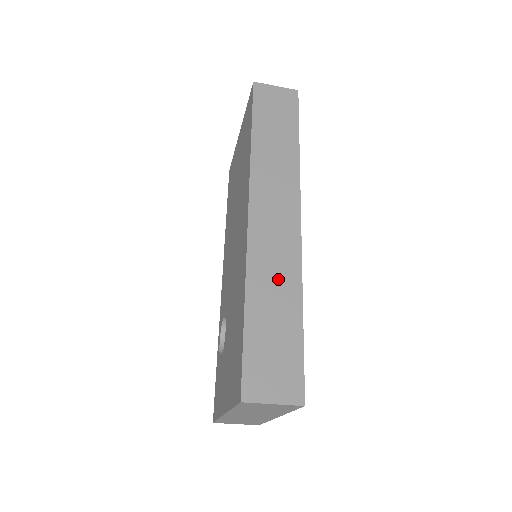
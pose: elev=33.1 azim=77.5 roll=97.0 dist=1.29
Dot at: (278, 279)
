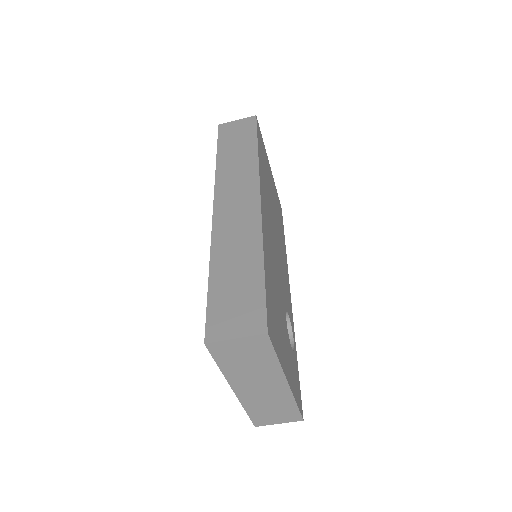
Dot at: (240, 243)
